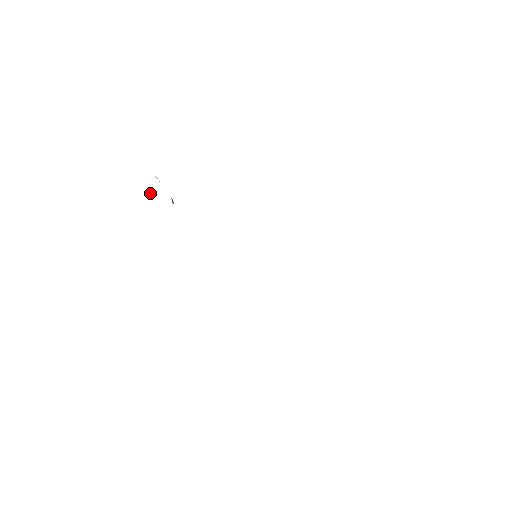
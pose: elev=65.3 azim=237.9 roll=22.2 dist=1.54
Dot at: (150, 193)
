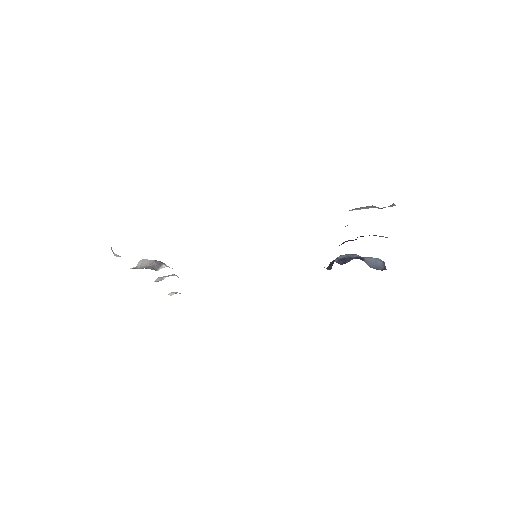
Dot at: occluded
